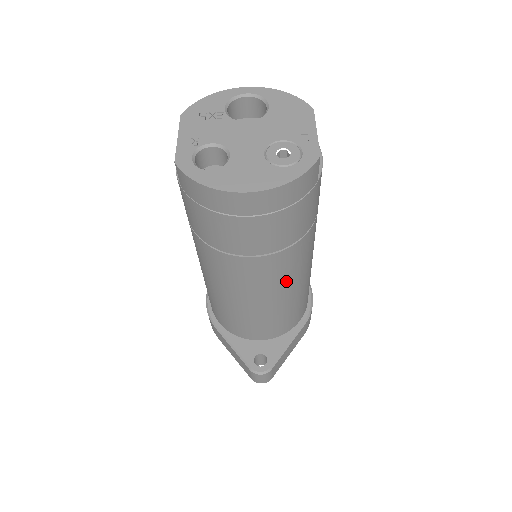
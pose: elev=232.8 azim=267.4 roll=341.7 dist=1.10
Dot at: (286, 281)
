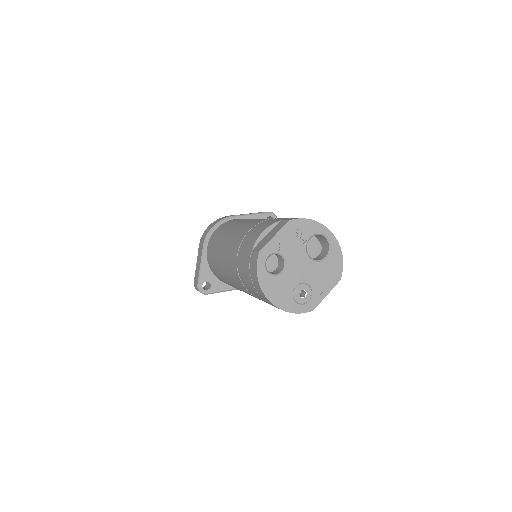
Dot at: occluded
